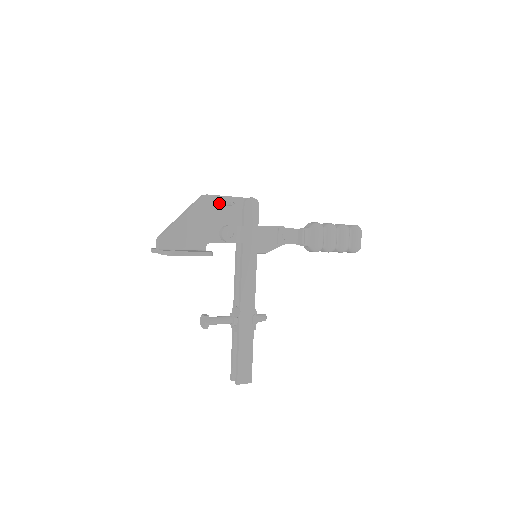
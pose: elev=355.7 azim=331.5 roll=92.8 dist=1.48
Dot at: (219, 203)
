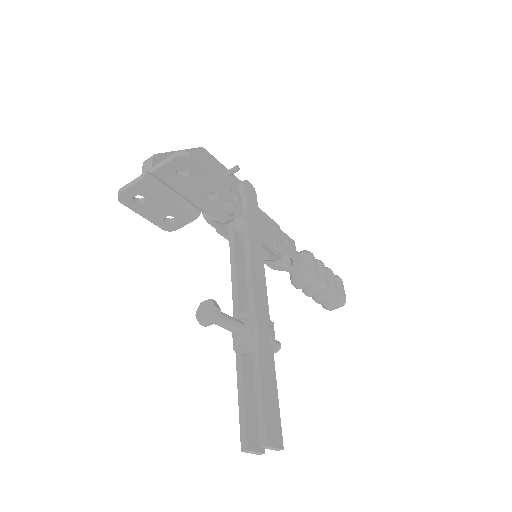
Dot at: (217, 167)
